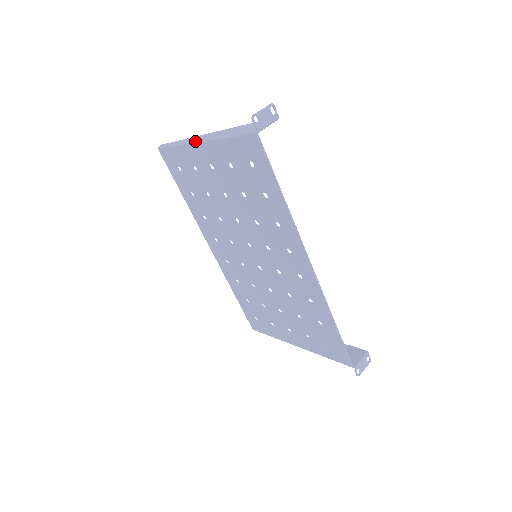
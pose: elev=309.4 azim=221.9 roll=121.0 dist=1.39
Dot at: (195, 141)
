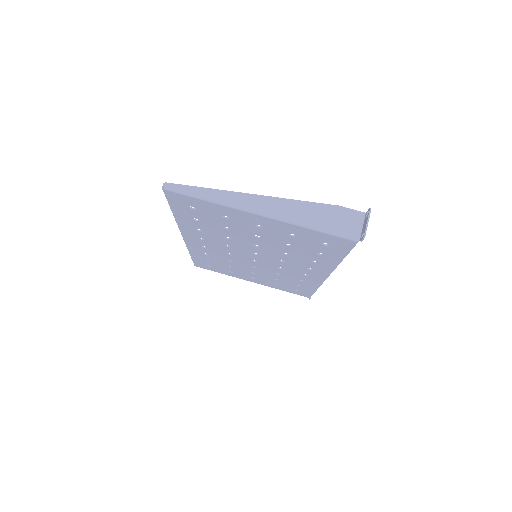
Dot at: (251, 212)
